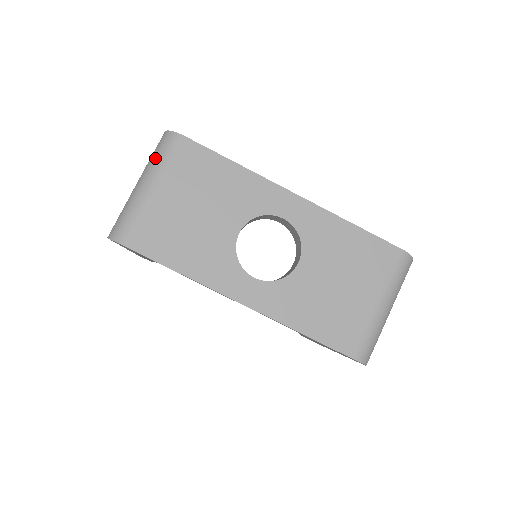
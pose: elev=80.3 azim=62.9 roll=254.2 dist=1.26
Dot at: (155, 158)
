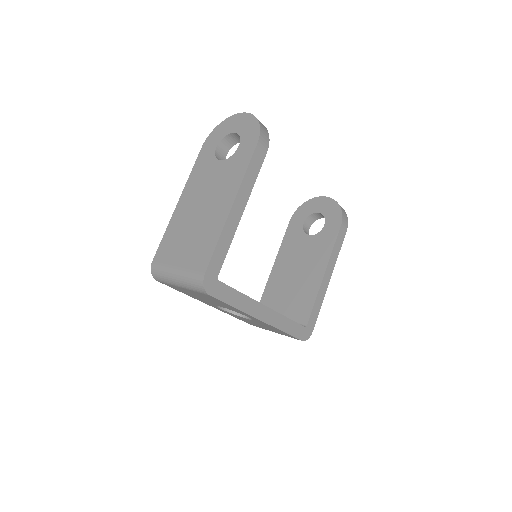
Dot at: (189, 283)
